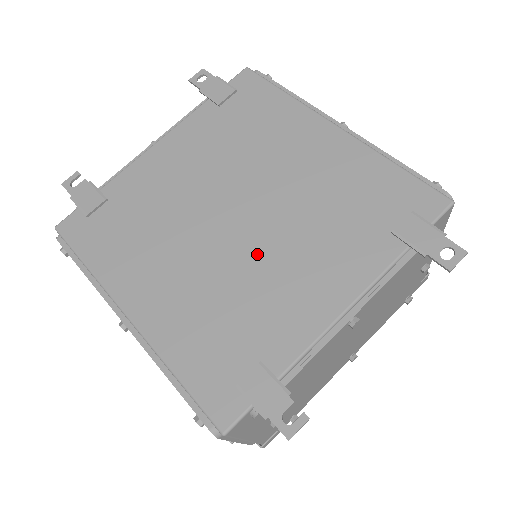
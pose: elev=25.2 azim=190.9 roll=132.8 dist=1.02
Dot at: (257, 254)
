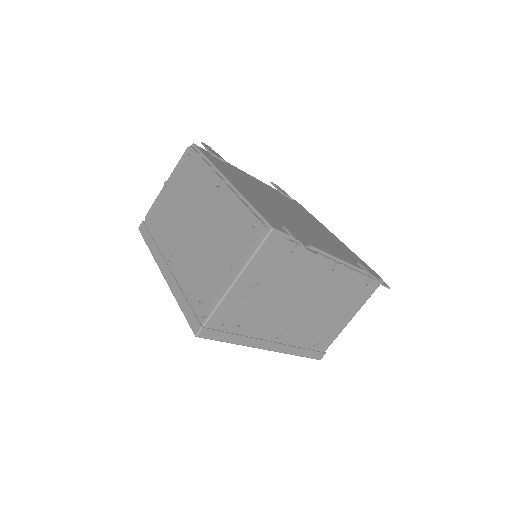
Dot at: (297, 221)
